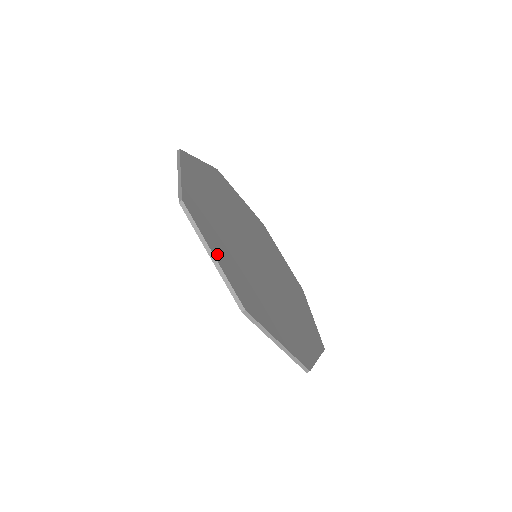
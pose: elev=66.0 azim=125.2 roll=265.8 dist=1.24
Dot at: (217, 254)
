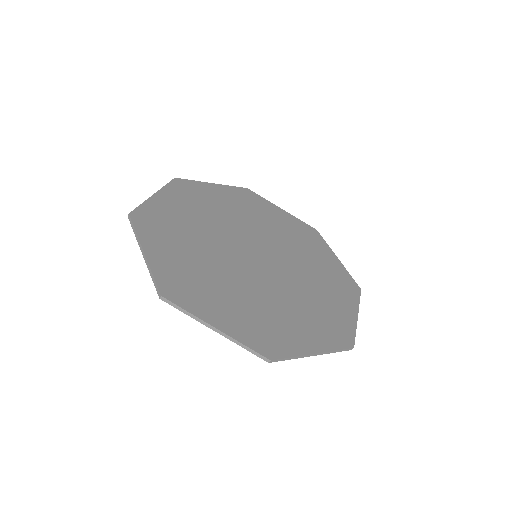
Dot at: (153, 252)
